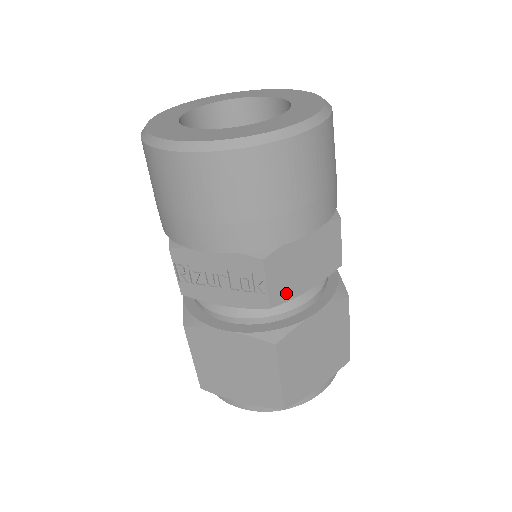
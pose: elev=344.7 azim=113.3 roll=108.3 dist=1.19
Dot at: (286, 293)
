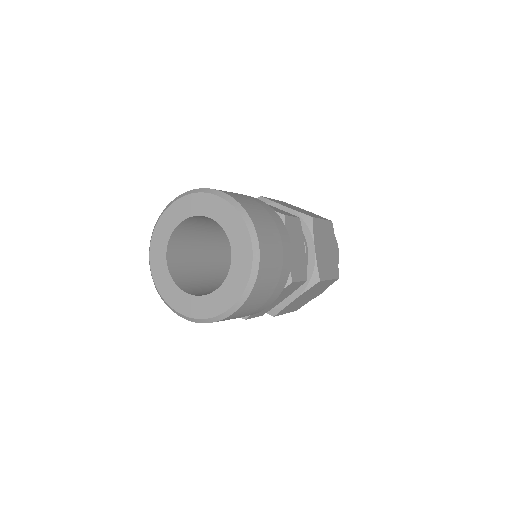
Dot at: (270, 309)
